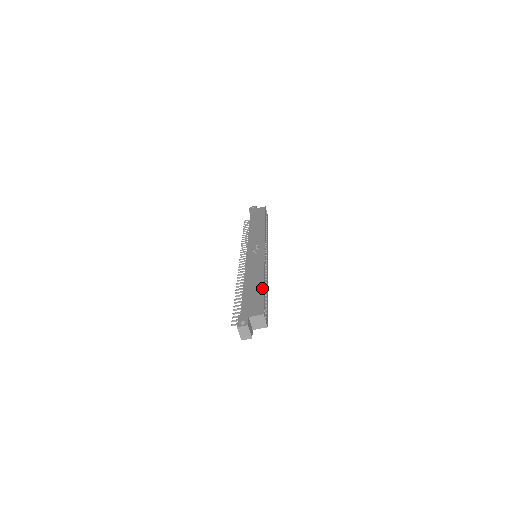
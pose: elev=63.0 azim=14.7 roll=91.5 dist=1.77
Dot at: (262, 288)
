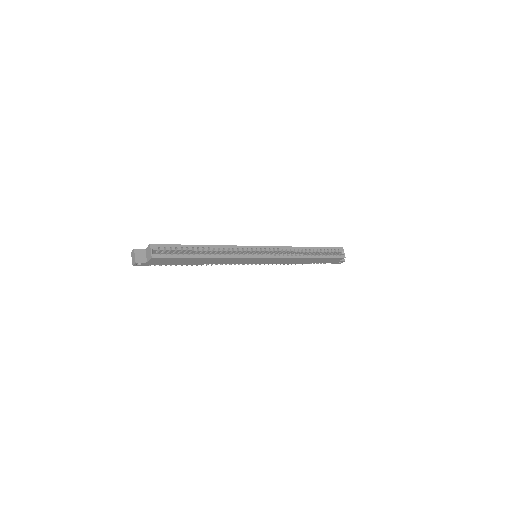
Dot at: (190, 245)
